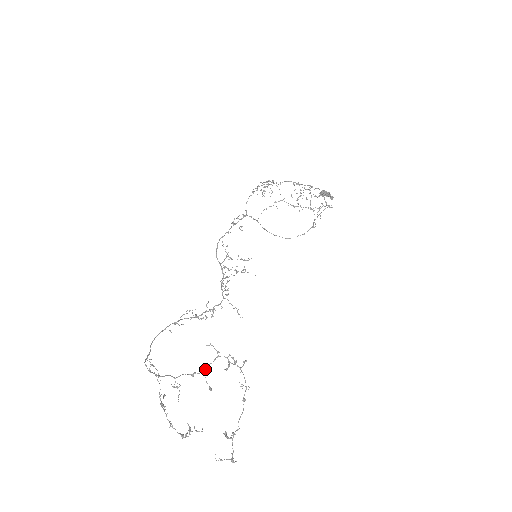
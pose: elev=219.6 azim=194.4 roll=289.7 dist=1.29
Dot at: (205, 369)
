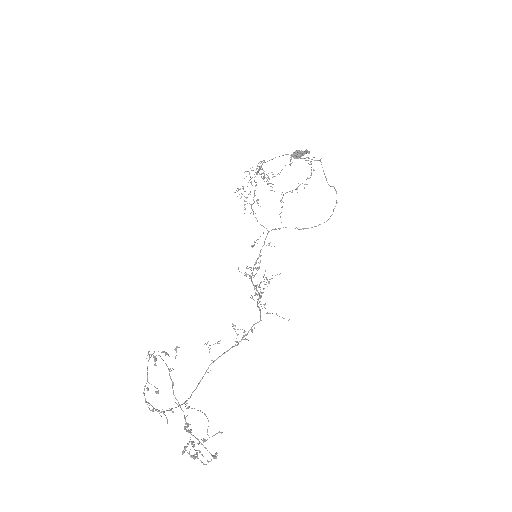
Dot at: (147, 377)
